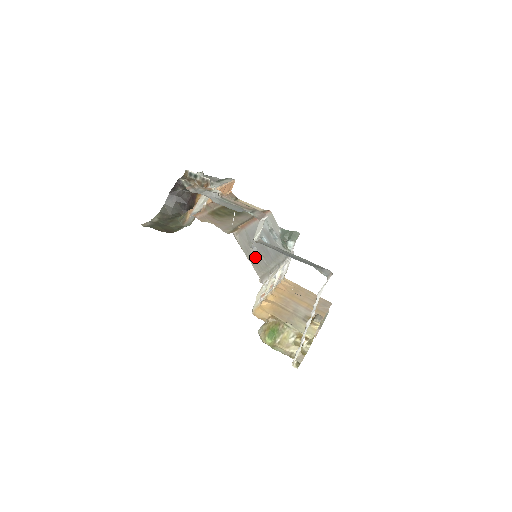
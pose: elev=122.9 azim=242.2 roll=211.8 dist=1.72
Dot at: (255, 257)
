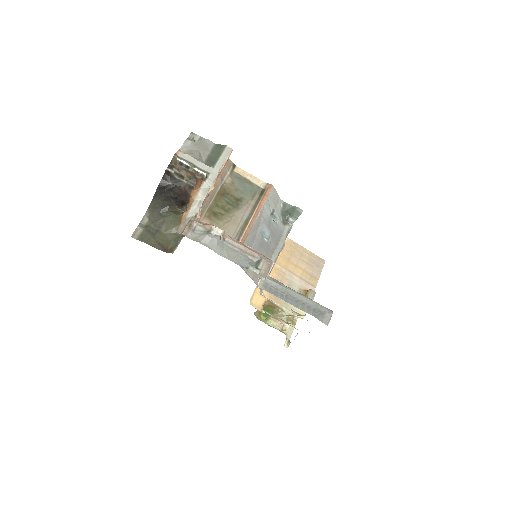
Dot at: occluded
